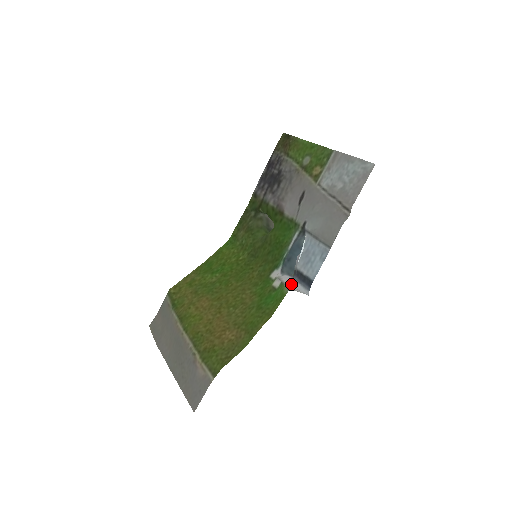
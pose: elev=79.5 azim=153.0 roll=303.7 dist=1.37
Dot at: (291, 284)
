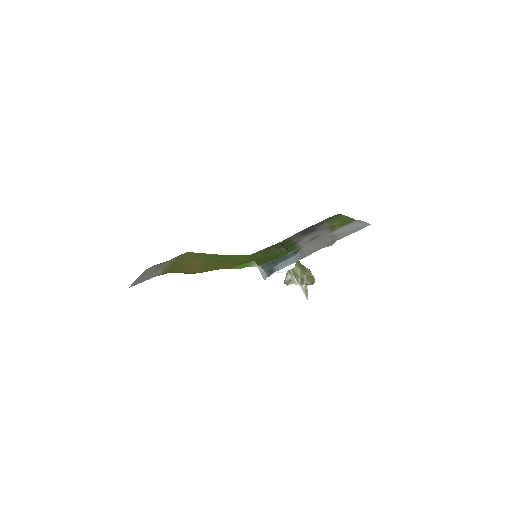
Dot at: (260, 270)
